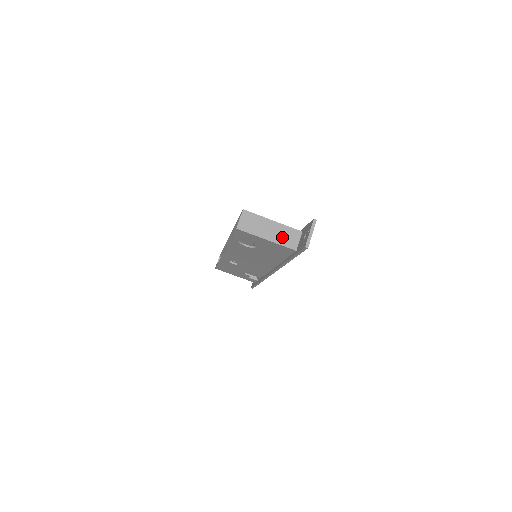
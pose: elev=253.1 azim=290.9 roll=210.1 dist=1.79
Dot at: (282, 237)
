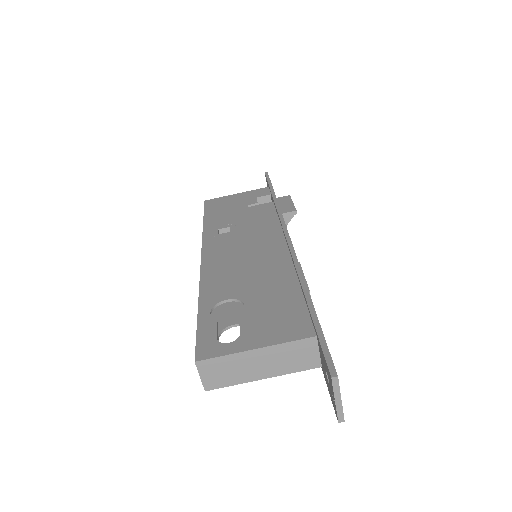
Dot at: (286, 362)
